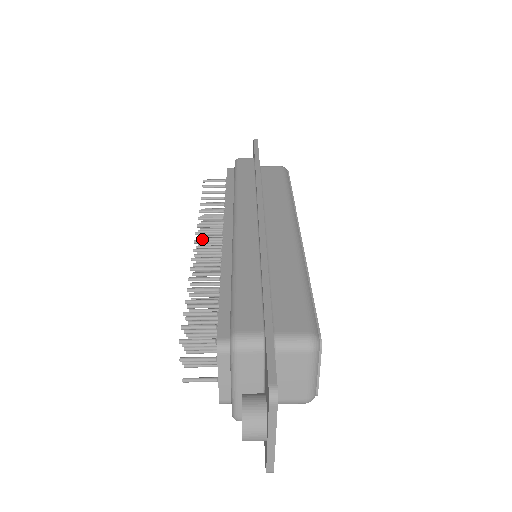
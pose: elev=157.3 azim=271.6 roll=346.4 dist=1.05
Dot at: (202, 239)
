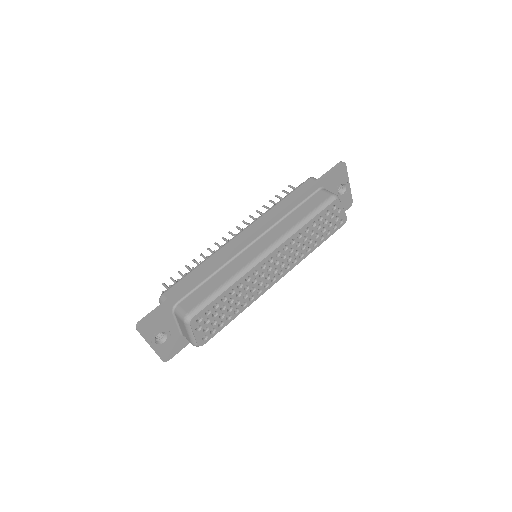
Dot at: occluded
